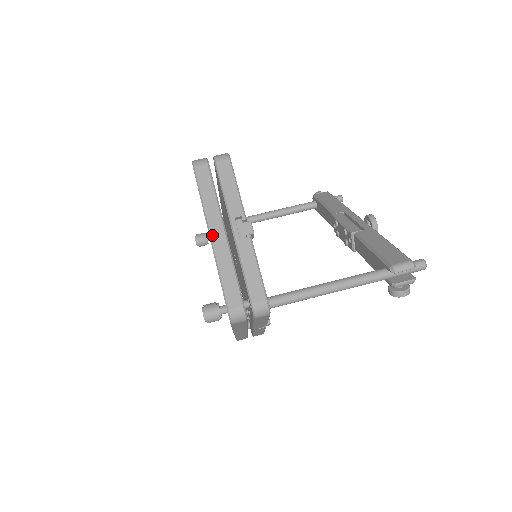
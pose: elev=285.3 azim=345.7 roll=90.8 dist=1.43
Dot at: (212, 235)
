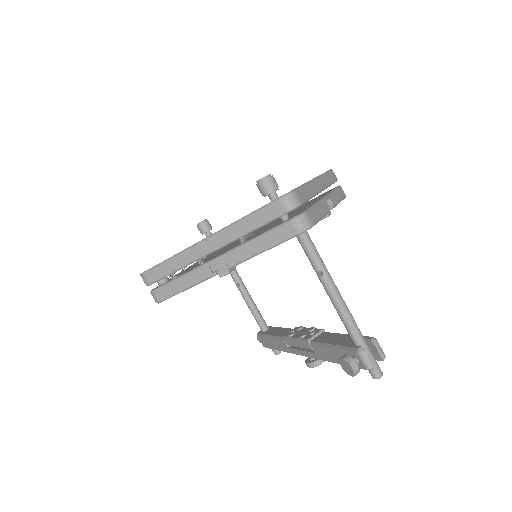
Dot at: (317, 180)
